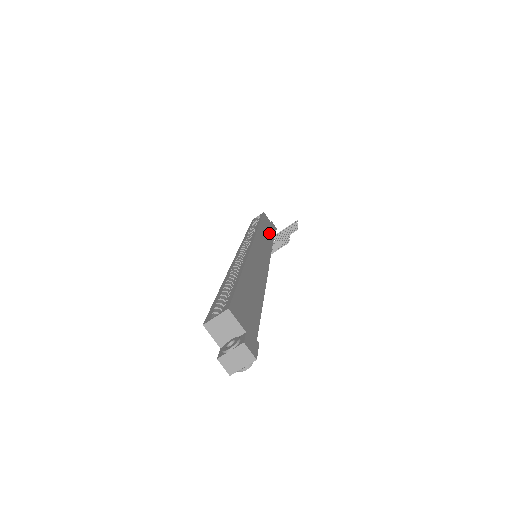
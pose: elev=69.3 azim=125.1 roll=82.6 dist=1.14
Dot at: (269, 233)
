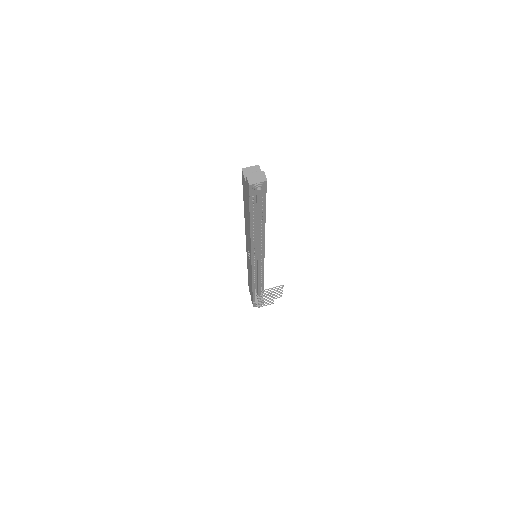
Dot at: occluded
